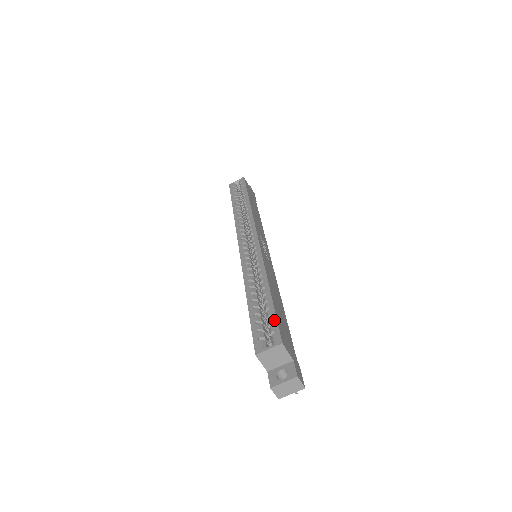
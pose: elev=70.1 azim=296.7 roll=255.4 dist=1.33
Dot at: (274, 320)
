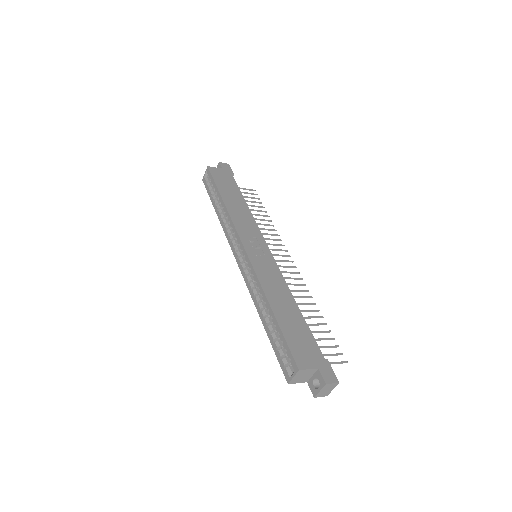
Dot at: (286, 346)
